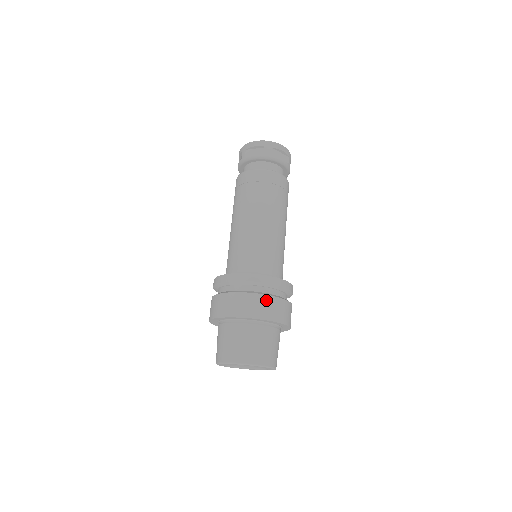
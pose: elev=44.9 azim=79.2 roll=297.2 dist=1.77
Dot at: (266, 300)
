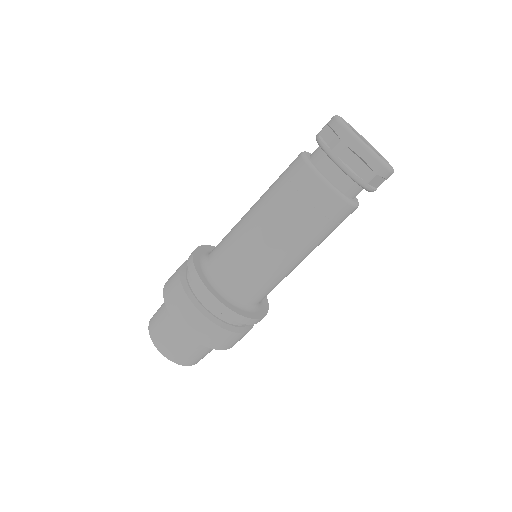
Dot at: (232, 336)
